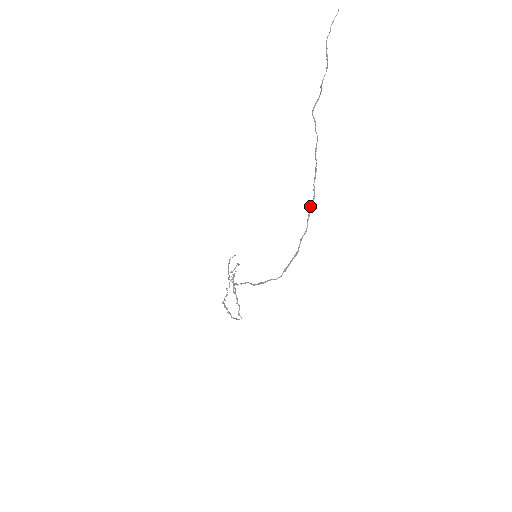
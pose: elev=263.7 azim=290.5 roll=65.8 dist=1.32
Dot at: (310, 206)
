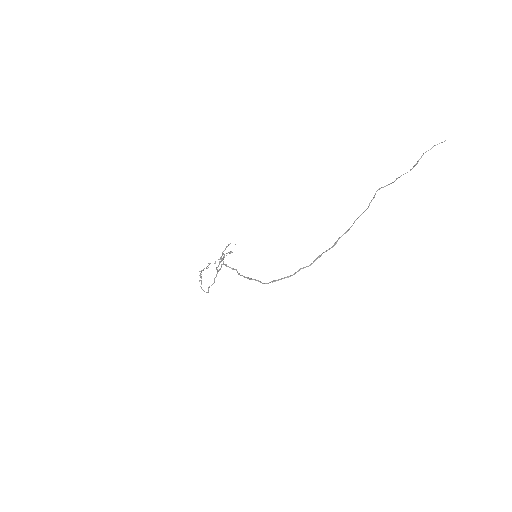
Dot at: occluded
